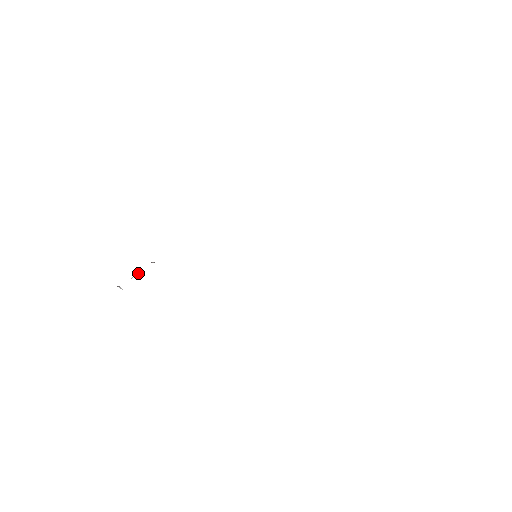
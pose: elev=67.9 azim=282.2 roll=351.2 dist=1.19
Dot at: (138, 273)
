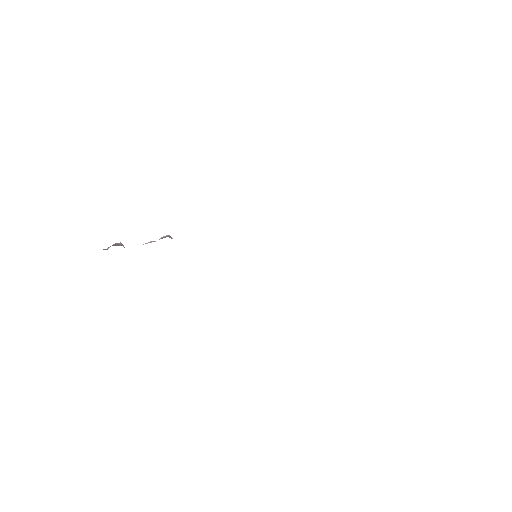
Dot at: occluded
